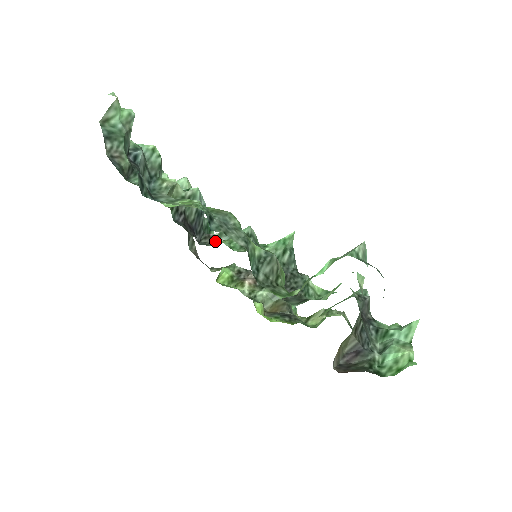
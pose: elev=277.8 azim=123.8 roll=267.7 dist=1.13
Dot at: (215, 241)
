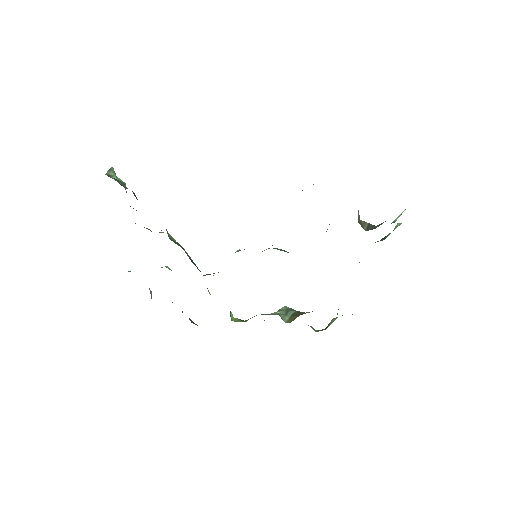
Dot at: occluded
